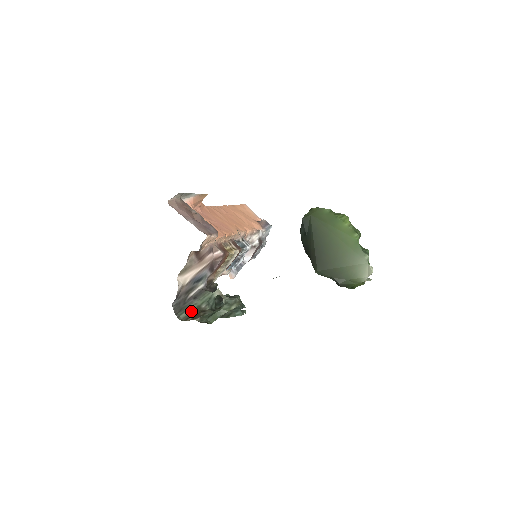
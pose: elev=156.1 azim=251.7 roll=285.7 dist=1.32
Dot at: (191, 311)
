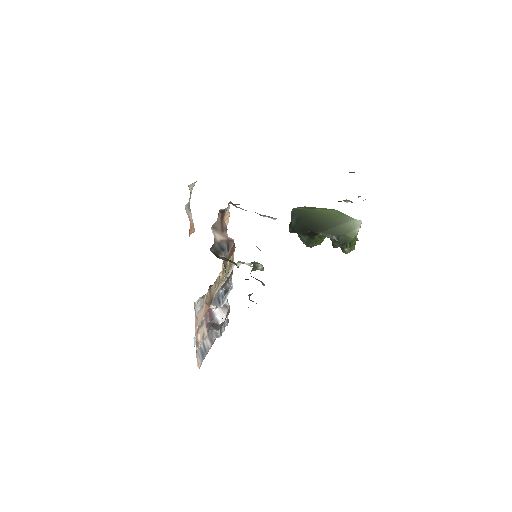
Dot at: (227, 260)
